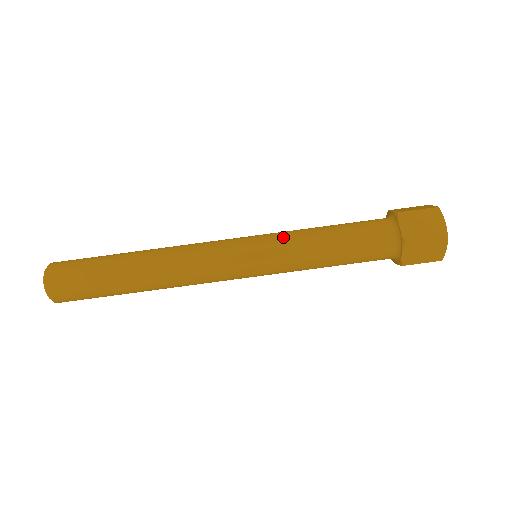
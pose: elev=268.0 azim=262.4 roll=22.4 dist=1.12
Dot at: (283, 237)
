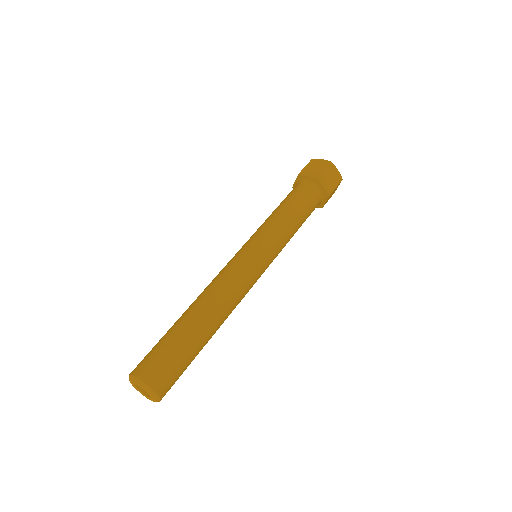
Dot at: occluded
